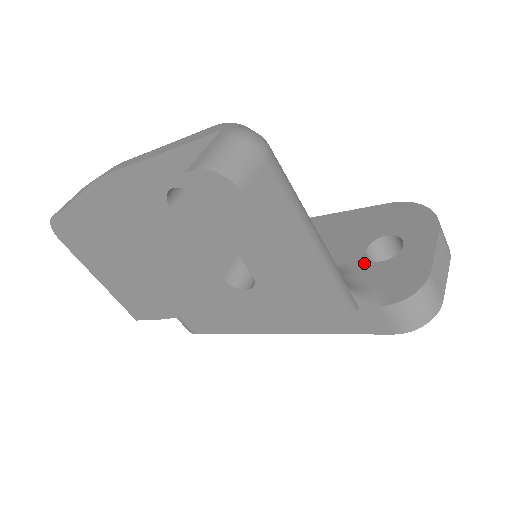
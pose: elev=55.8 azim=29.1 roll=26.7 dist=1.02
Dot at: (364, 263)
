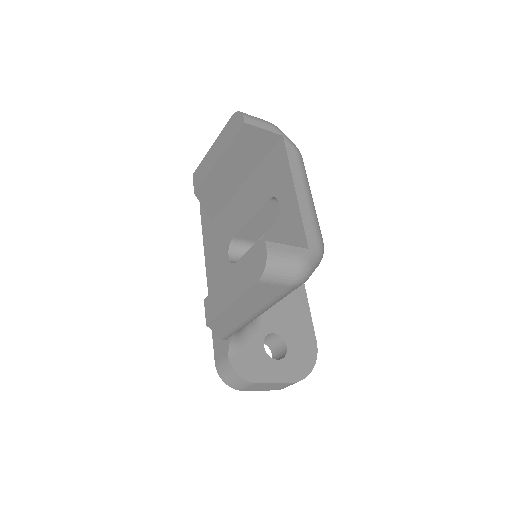
Dot at: (262, 335)
